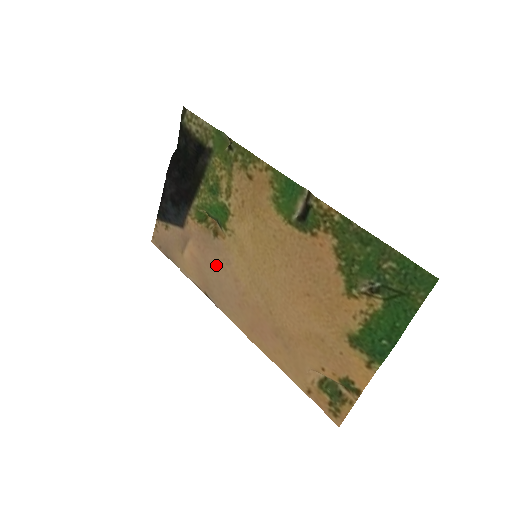
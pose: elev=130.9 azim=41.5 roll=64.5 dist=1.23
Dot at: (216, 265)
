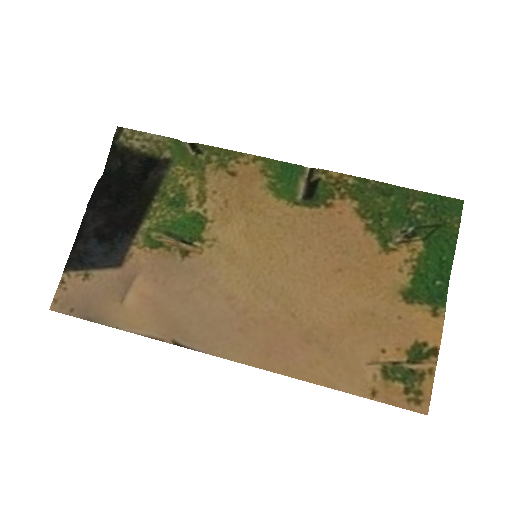
Dot at: (191, 292)
